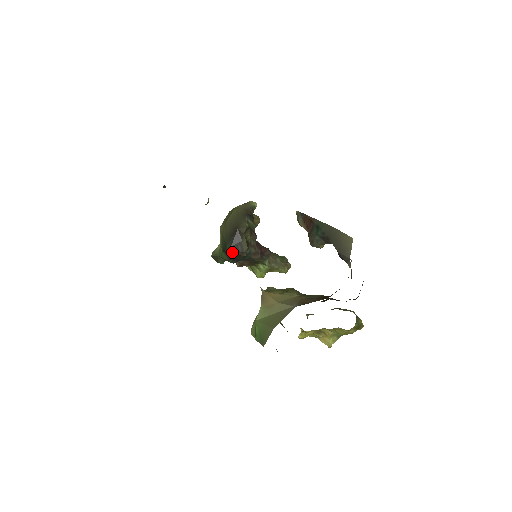
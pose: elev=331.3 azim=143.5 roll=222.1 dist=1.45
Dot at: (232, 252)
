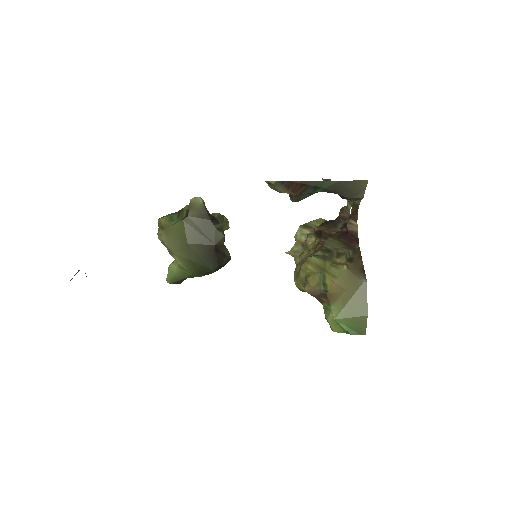
Dot at: occluded
